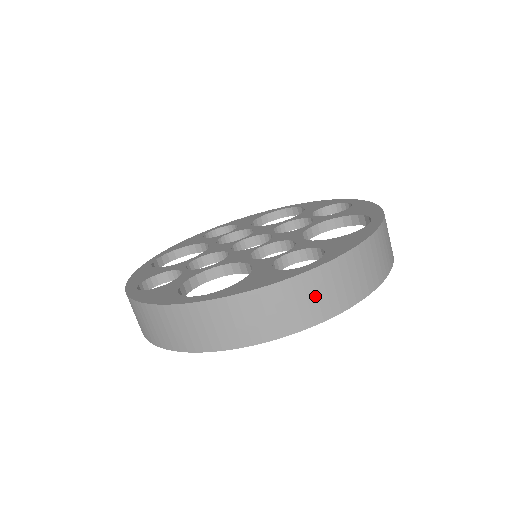
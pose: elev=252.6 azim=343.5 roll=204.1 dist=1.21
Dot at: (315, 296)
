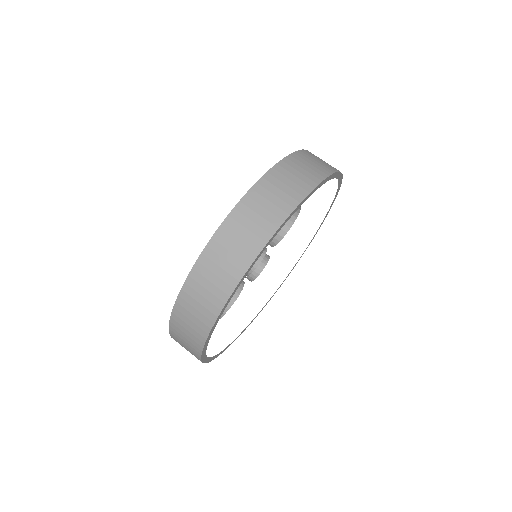
Dot at: occluded
